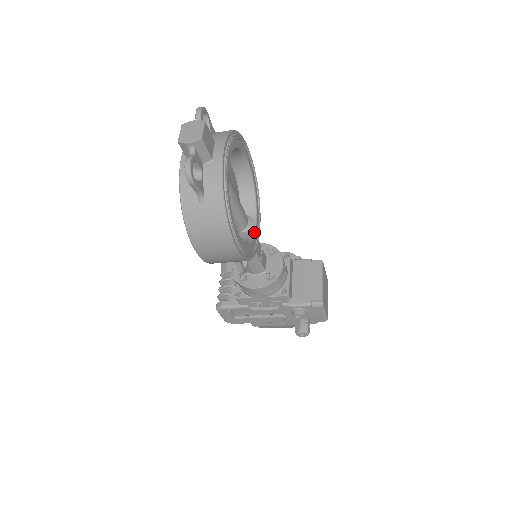
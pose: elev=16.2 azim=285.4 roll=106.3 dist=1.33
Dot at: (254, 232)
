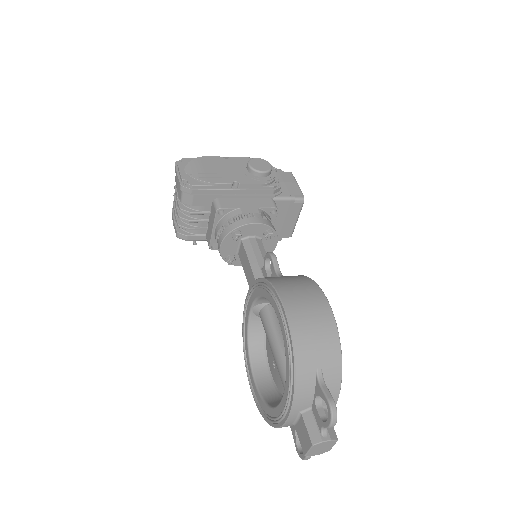
Dot at: occluded
